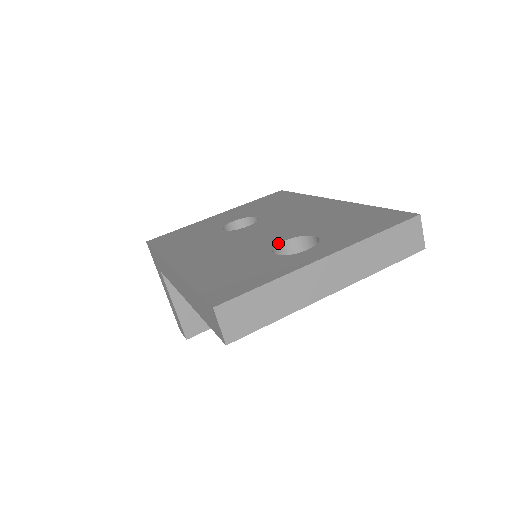
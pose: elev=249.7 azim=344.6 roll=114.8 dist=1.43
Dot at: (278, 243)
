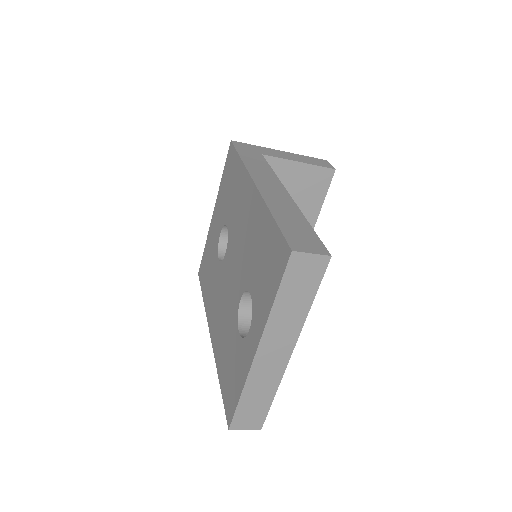
Dot at: (238, 306)
